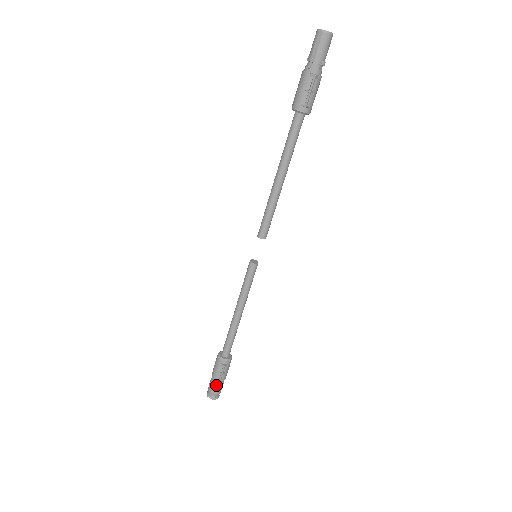
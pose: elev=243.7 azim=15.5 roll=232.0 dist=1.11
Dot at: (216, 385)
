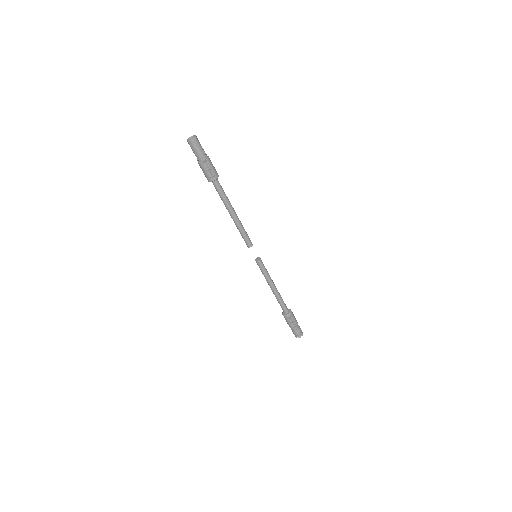
Dot at: (295, 330)
